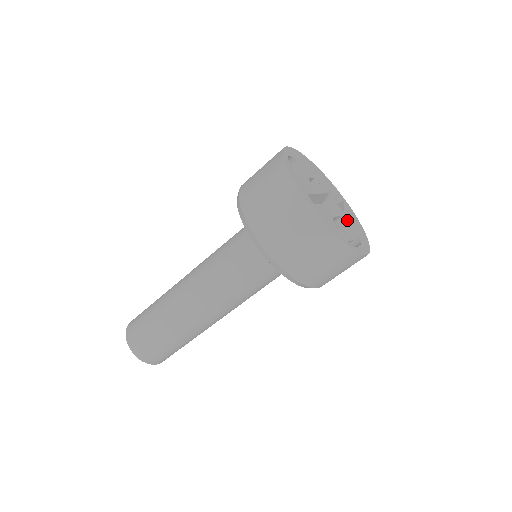
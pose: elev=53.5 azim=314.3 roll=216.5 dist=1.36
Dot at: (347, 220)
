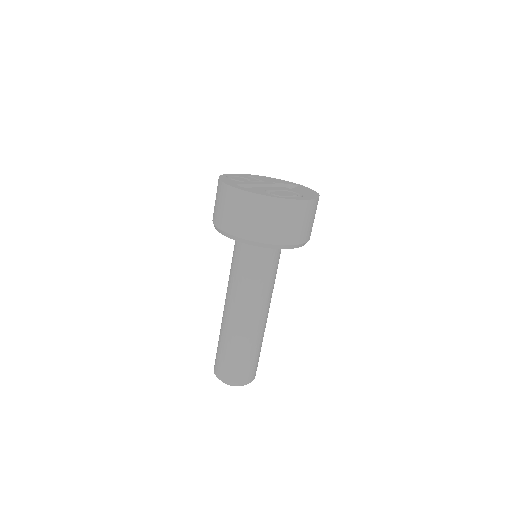
Dot at: (291, 191)
